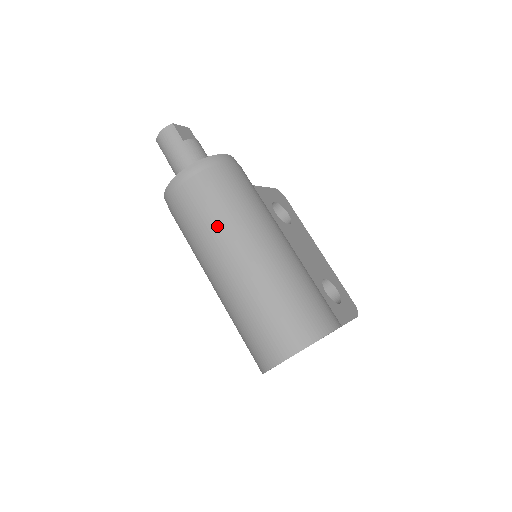
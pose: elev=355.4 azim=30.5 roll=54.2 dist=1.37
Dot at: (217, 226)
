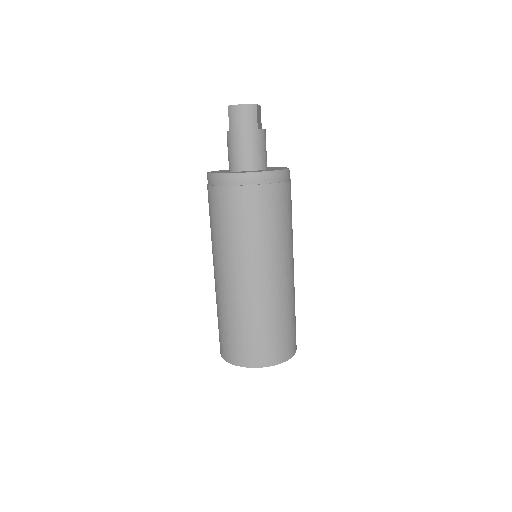
Dot at: (258, 242)
